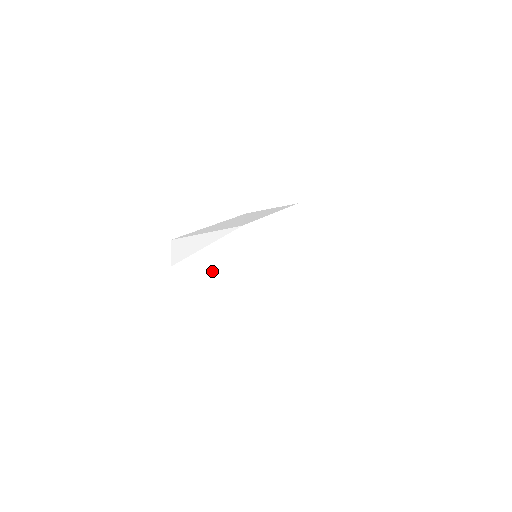
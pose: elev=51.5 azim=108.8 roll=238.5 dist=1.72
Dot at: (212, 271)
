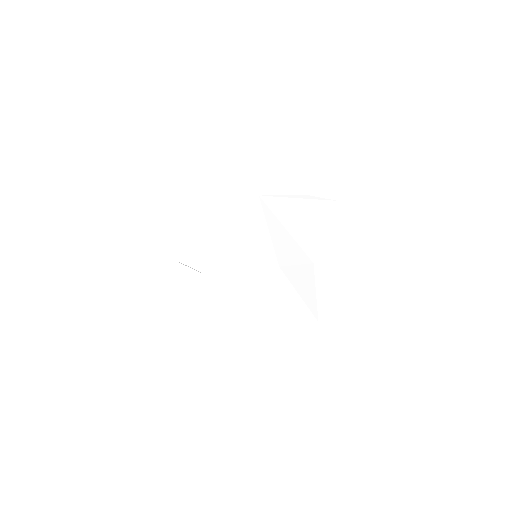
Dot at: (214, 262)
